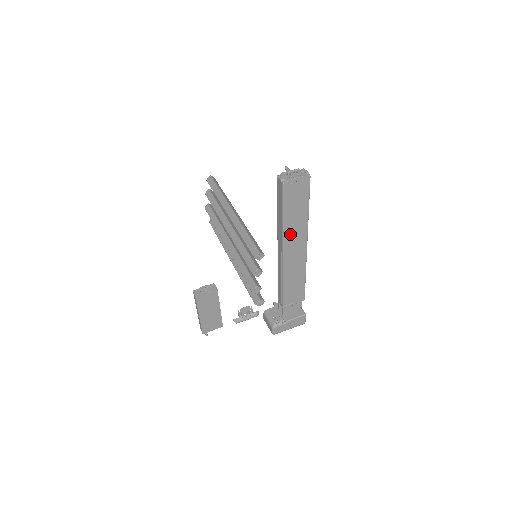
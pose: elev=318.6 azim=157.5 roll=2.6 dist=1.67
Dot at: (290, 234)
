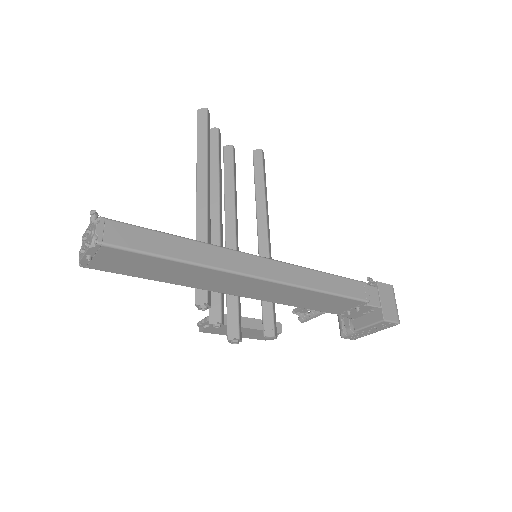
Dot at: (202, 283)
